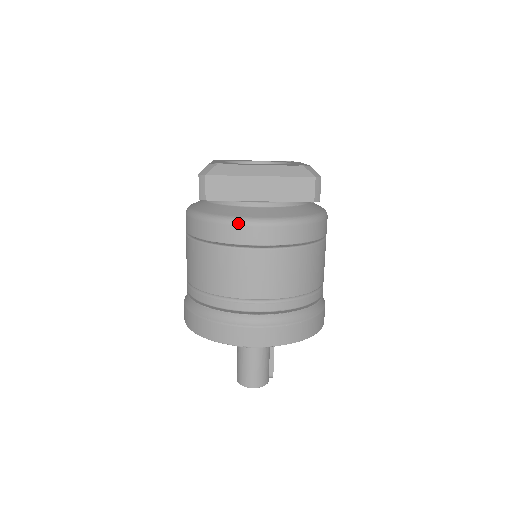
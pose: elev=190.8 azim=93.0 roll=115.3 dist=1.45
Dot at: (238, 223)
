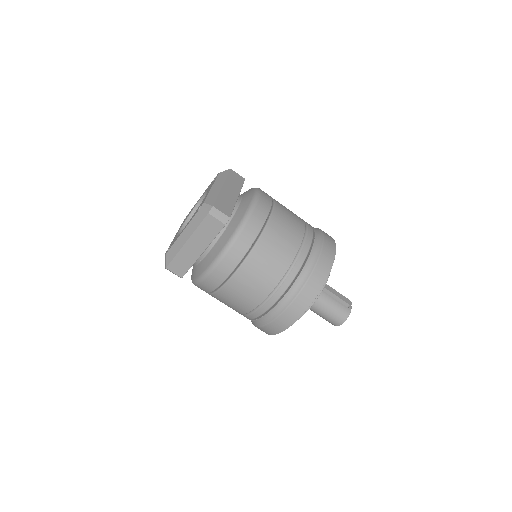
Dot at: (203, 279)
